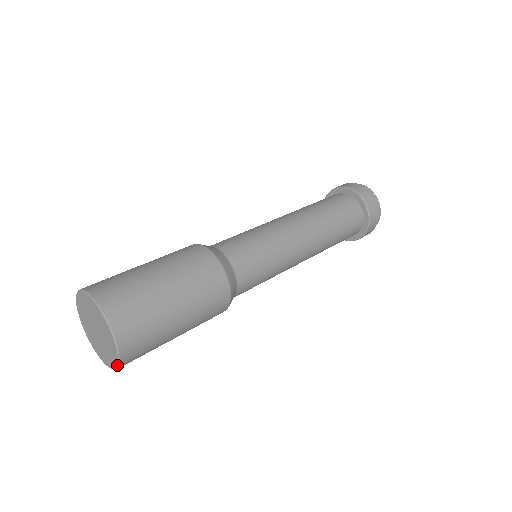
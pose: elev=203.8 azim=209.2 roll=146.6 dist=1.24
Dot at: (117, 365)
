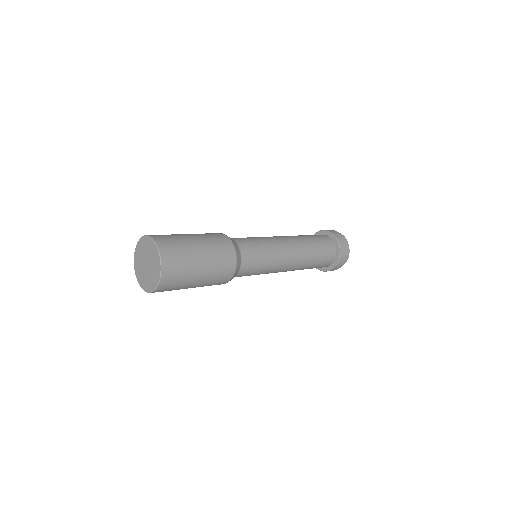
Dot at: (154, 290)
